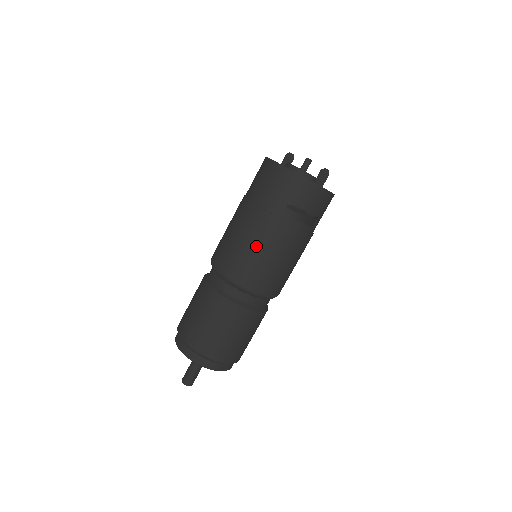
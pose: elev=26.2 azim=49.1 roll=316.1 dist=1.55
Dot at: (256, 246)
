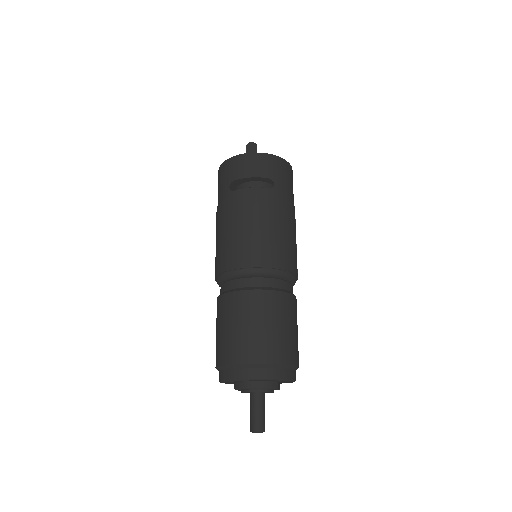
Dot at: (223, 232)
